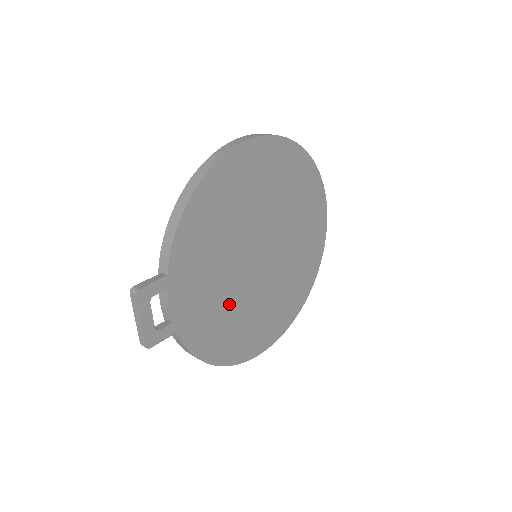
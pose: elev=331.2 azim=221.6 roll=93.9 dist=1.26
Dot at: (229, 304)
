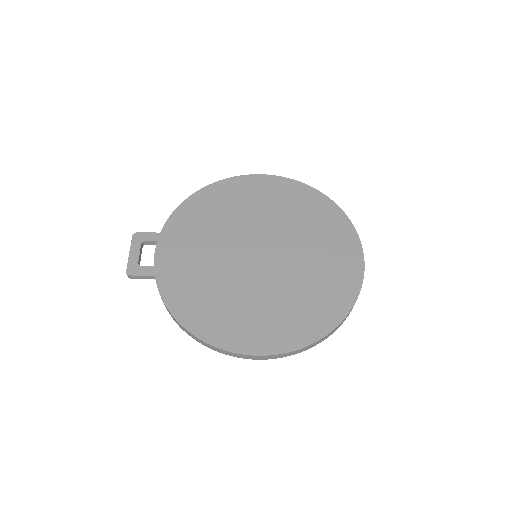
Dot at: (214, 279)
